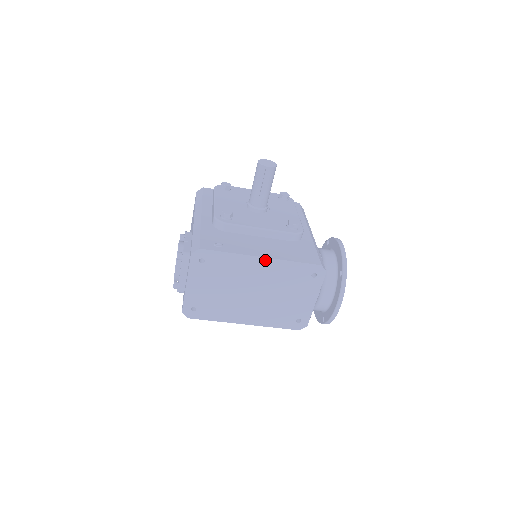
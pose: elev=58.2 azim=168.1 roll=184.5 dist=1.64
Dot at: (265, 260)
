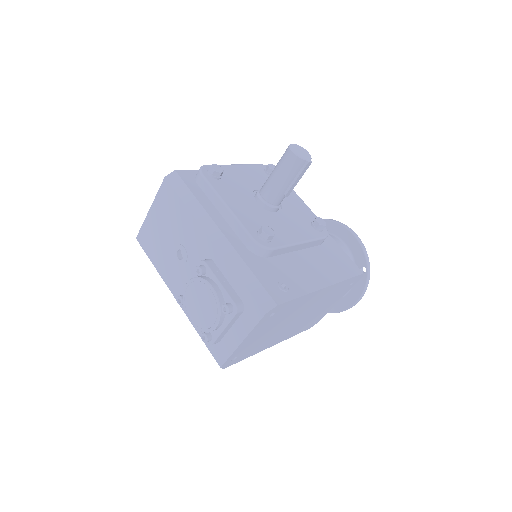
Dot at: (326, 288)
